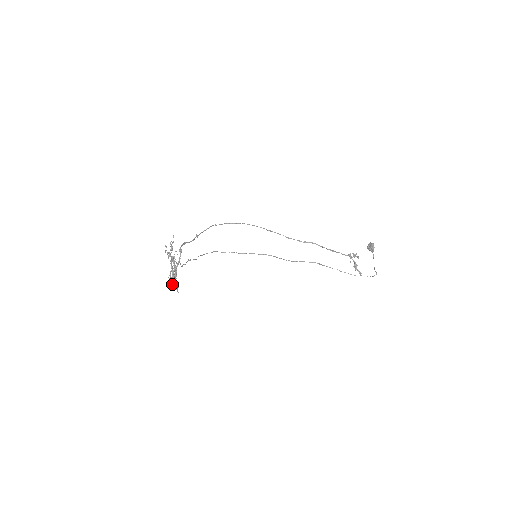
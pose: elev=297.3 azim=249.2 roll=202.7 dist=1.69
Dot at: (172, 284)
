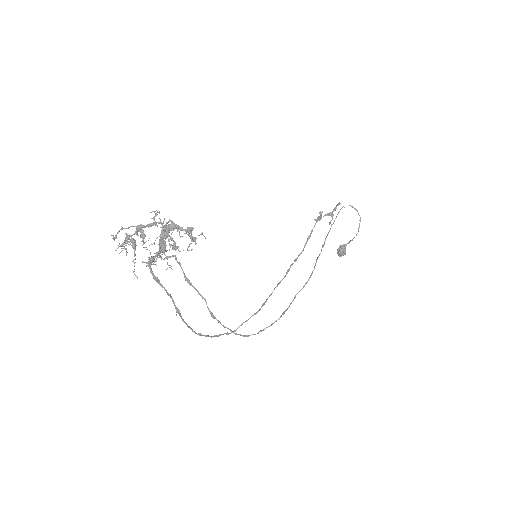
Dot at: (174, 226)
